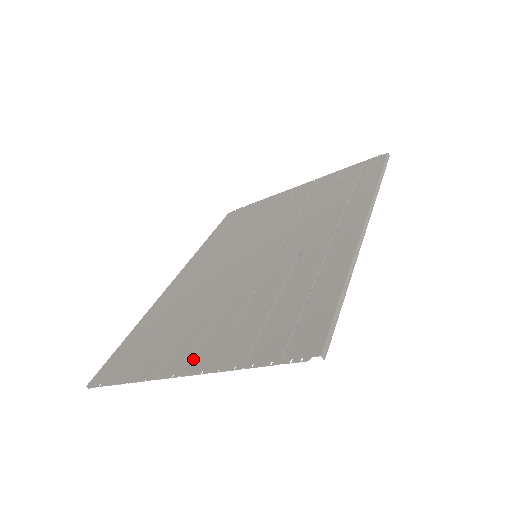
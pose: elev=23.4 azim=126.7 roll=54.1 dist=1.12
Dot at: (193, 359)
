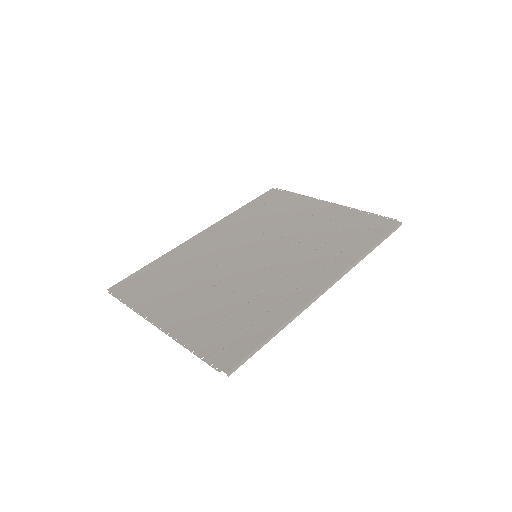
Dot at: (170, 319)
